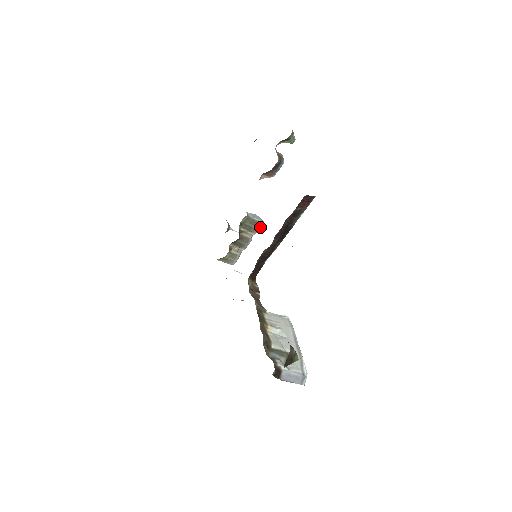
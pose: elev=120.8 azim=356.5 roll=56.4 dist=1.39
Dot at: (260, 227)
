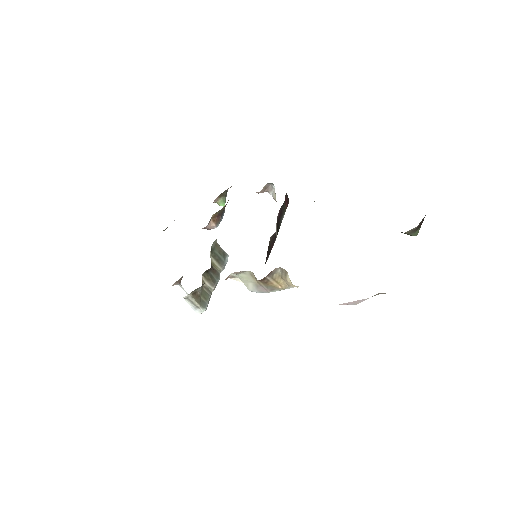
Dot at: (226, 262)
